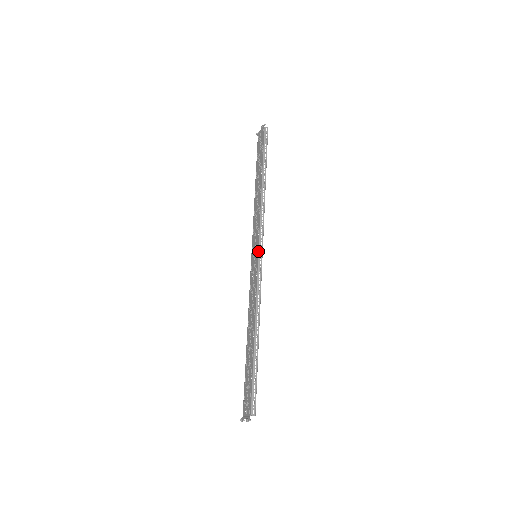
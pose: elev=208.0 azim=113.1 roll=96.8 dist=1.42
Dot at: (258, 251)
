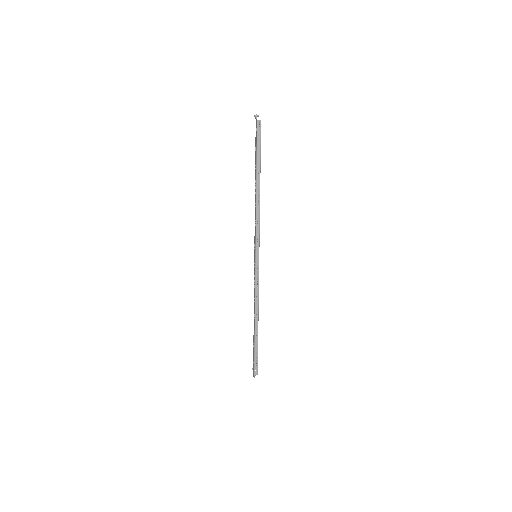
Dot at: (255, 257)
